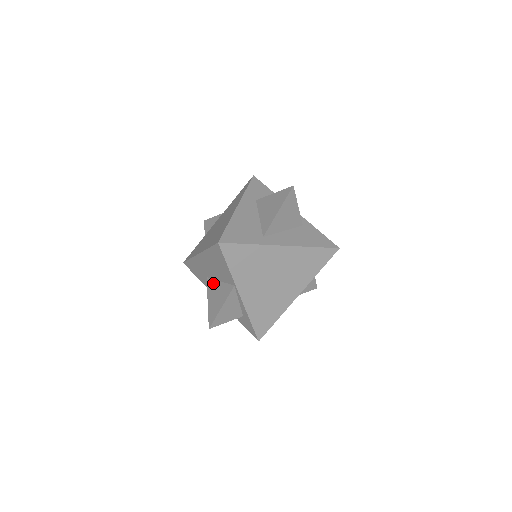
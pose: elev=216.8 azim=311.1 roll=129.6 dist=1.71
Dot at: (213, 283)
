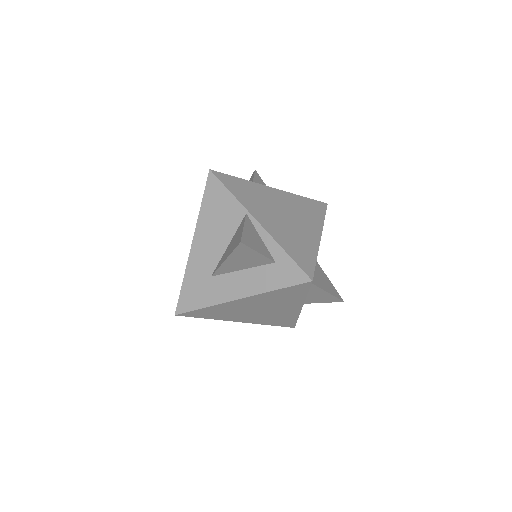
Dot at: (222, 258)
